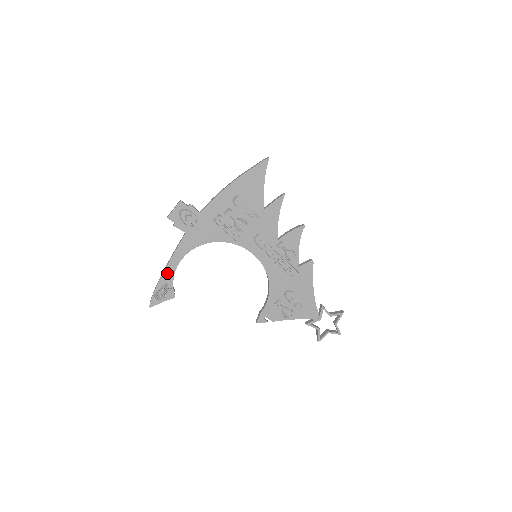
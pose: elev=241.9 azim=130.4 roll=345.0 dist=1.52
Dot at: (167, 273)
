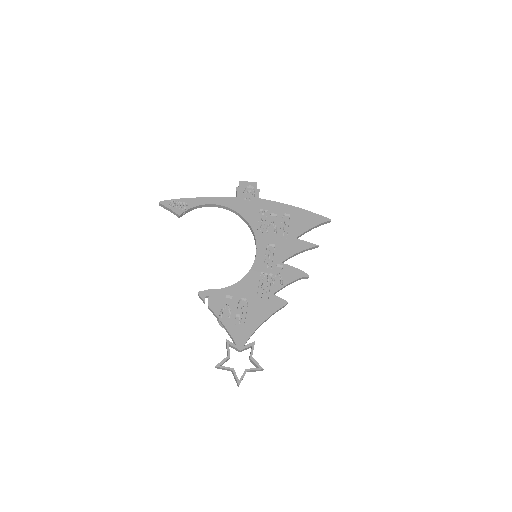
Dot at: (197, 200)
